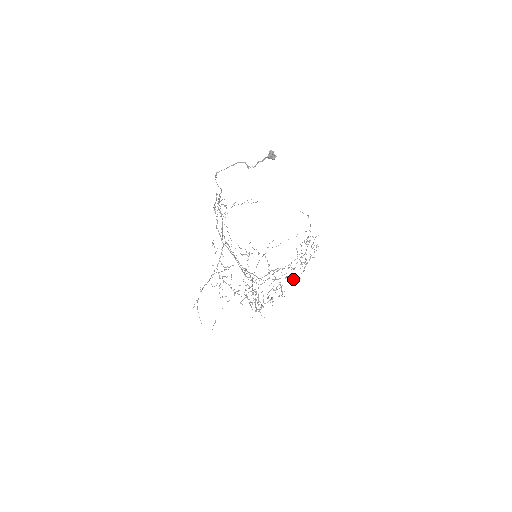
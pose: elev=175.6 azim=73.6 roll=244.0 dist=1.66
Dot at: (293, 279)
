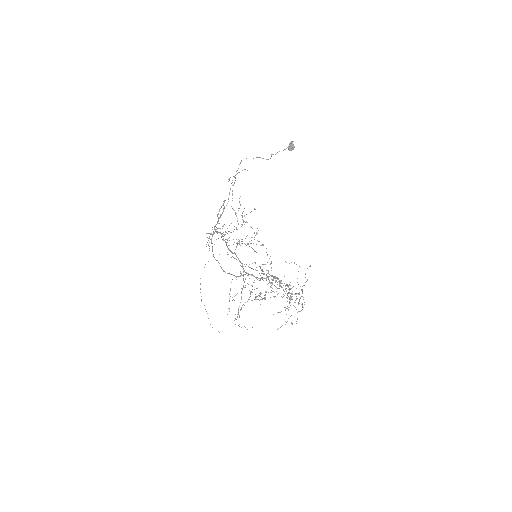
Dot at: (292, 299)
